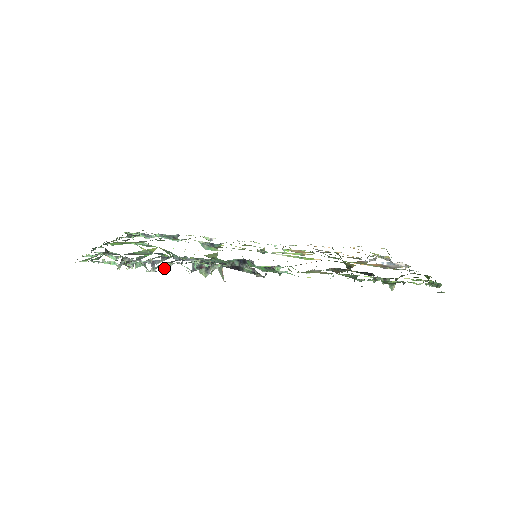
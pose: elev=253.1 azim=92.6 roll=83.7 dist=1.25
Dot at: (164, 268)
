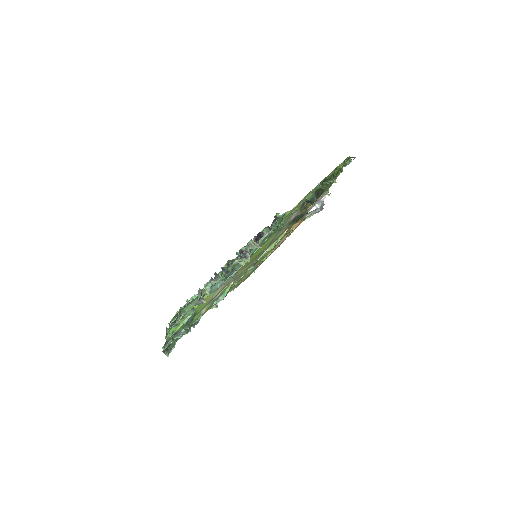
Dot at: (224, 271)
